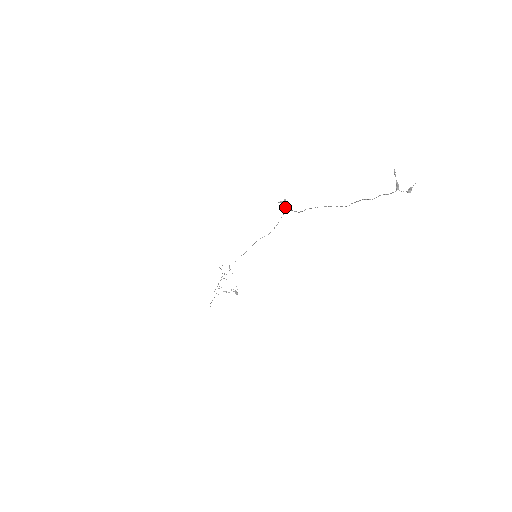
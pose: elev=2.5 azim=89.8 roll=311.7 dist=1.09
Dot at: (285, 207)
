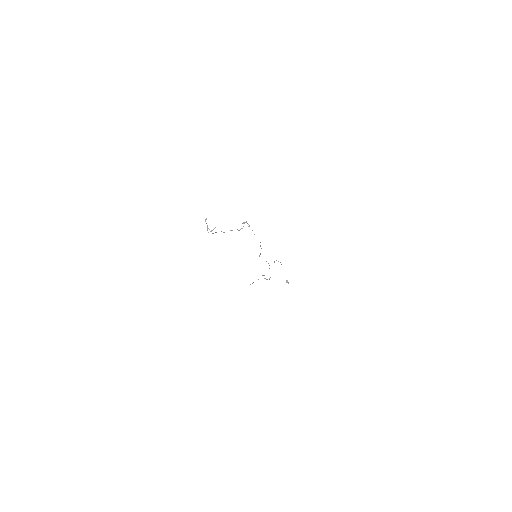
Dot at: (249, 226)
